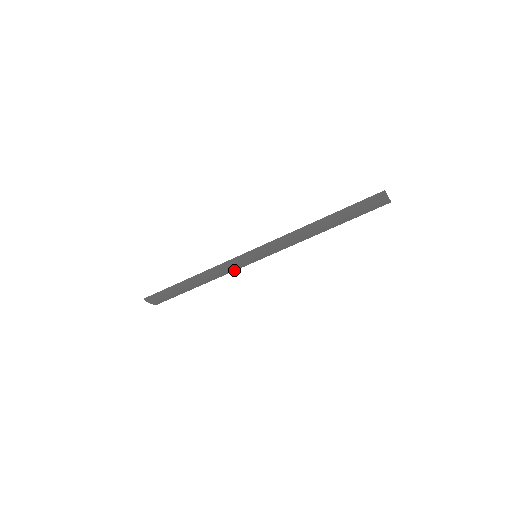
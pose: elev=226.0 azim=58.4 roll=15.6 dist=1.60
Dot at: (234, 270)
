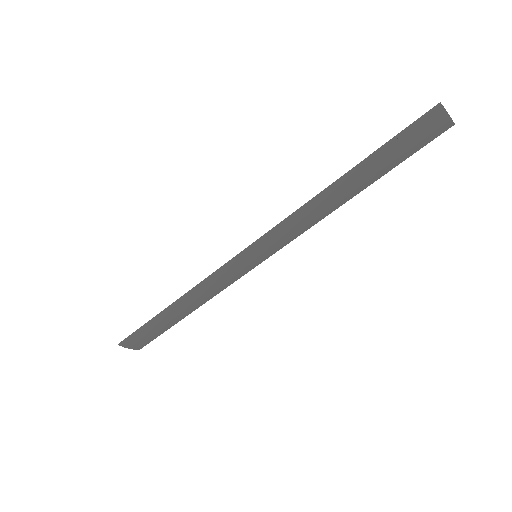
Dot at: (231, 283)
